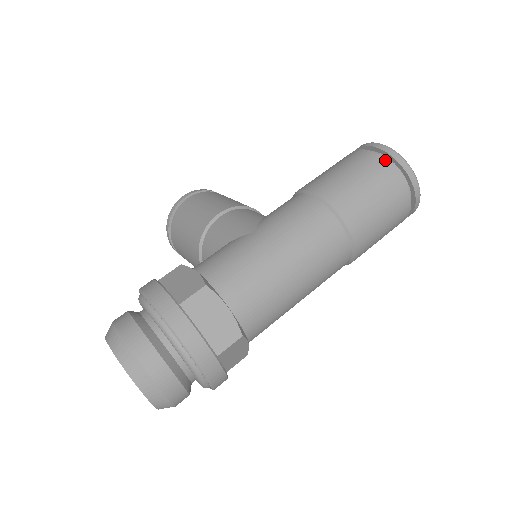
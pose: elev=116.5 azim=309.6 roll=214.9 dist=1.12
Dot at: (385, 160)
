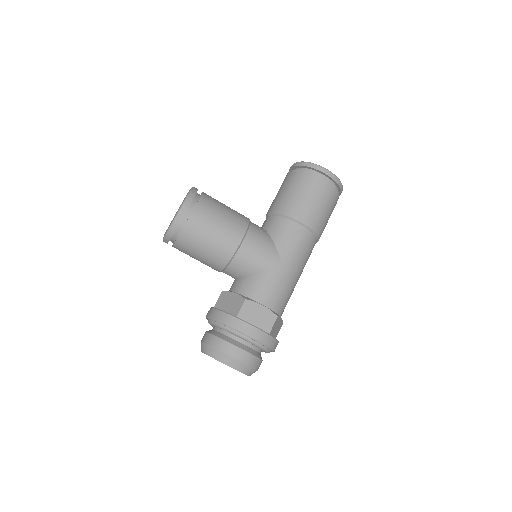
Dot at: (336, 189)
